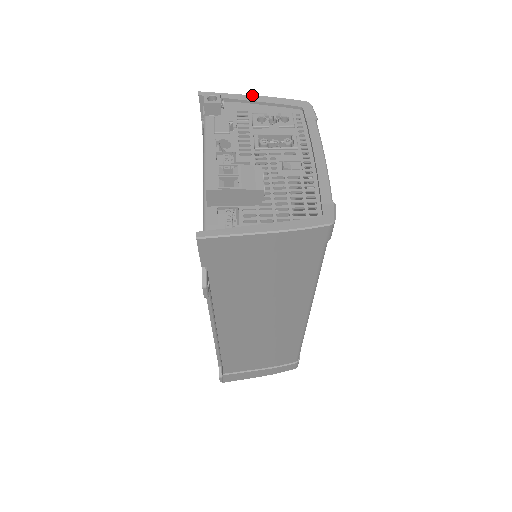
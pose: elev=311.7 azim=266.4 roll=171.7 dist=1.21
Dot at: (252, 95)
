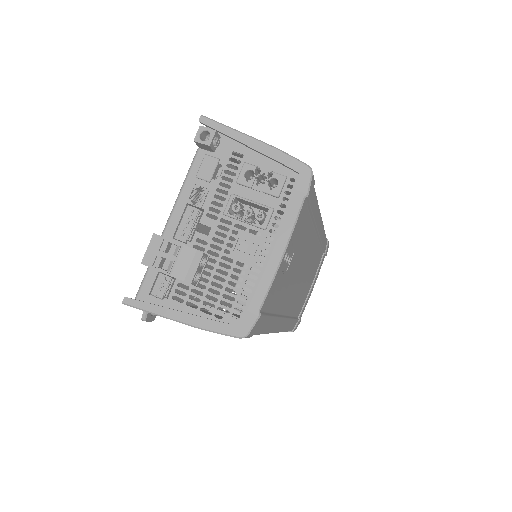
Dot at: (253, 138)
